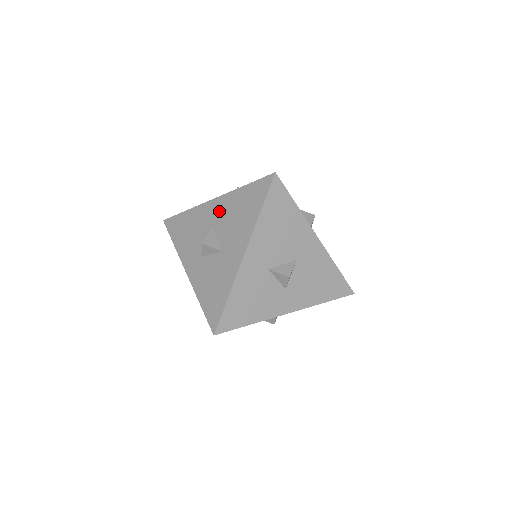
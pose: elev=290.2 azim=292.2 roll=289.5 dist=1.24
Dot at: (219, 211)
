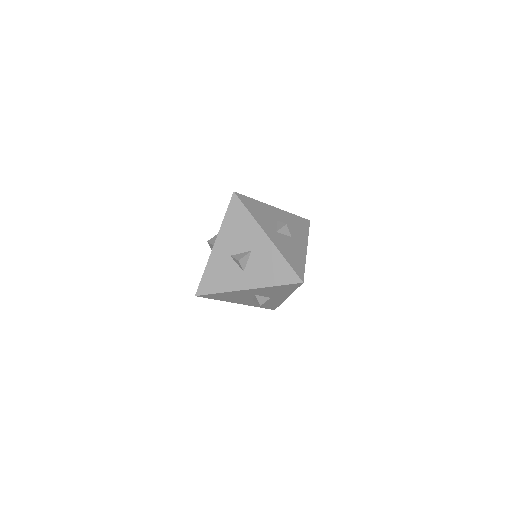
Dot at: occluded
